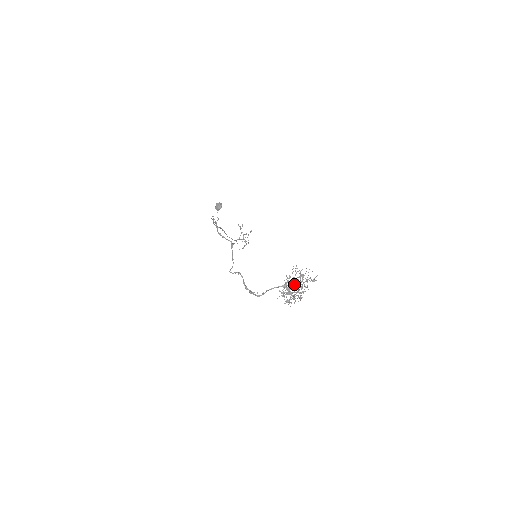
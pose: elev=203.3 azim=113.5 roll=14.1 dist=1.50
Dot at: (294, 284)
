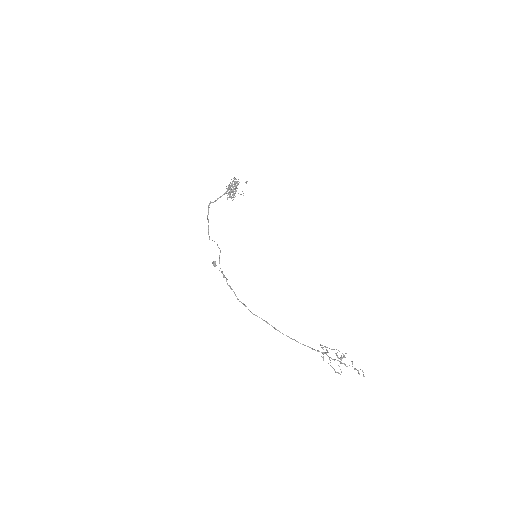
Dot at: occluded
